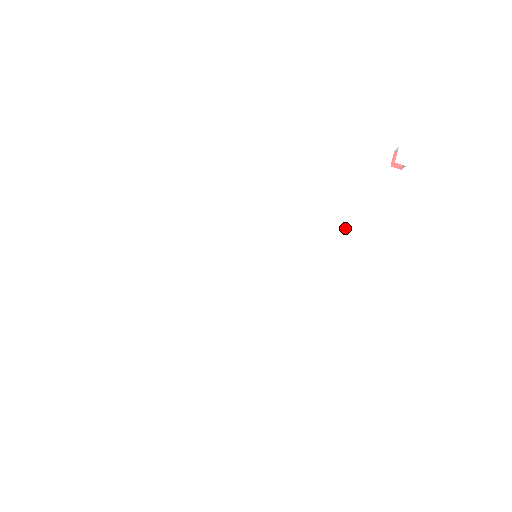
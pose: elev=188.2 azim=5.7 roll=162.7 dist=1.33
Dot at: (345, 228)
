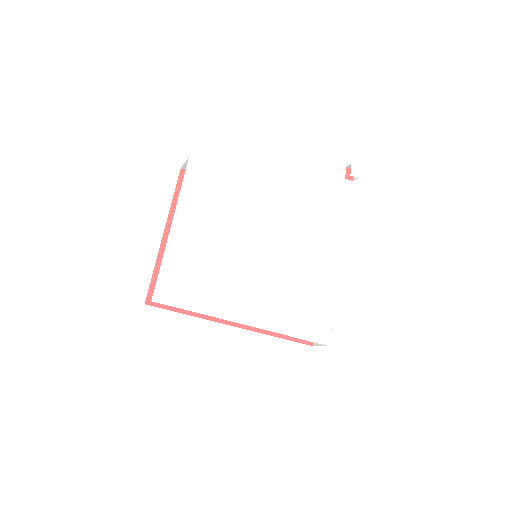
Dot at: (323, 229)
